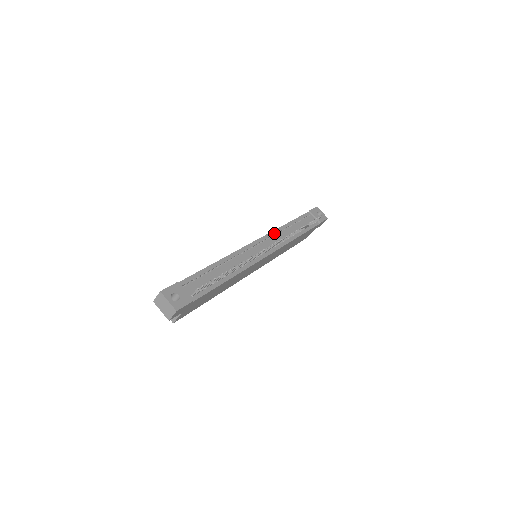
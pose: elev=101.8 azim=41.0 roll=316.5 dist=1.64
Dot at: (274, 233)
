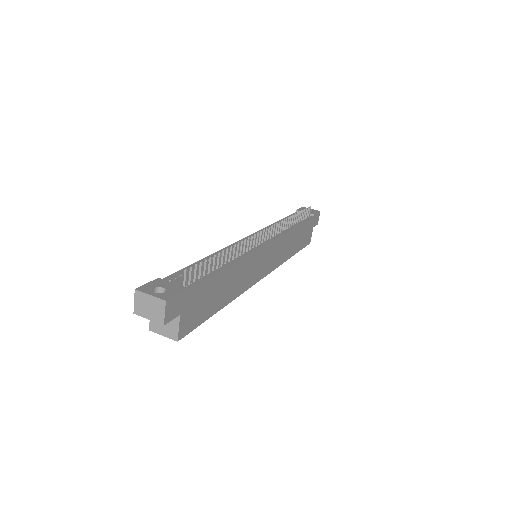
Dot at: (265, 229)
